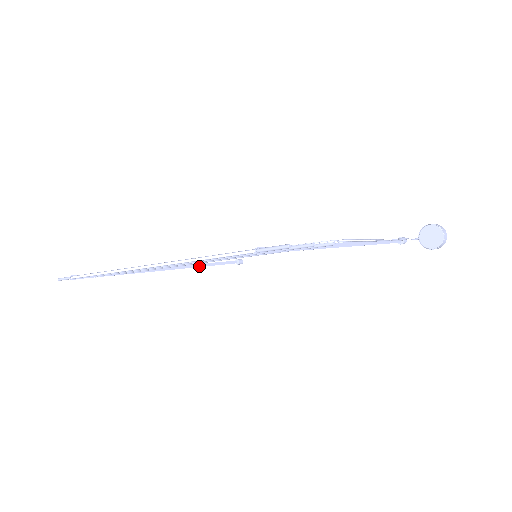
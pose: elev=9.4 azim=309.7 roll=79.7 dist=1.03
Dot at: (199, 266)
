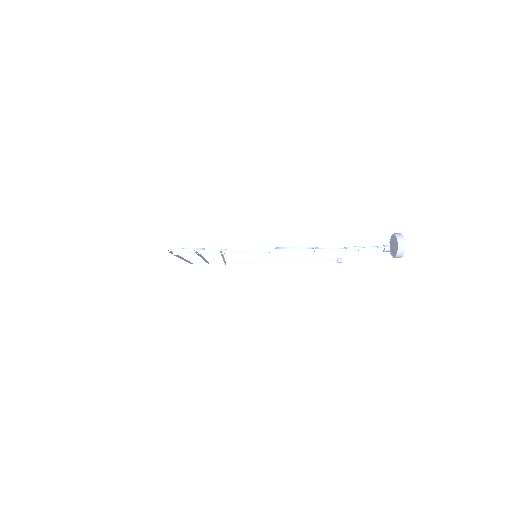
Dot at: (294, 262)
